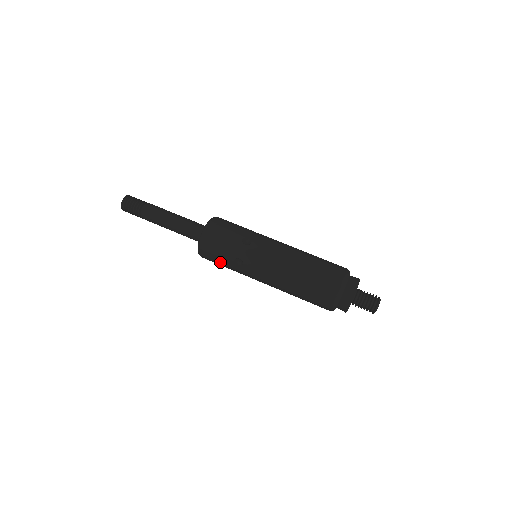
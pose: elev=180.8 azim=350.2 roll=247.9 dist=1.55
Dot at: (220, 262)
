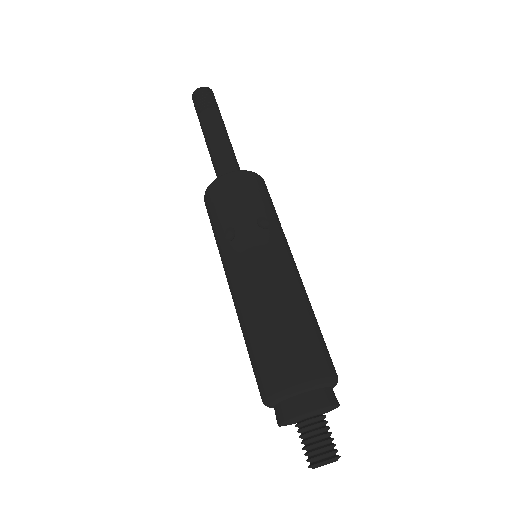
Dot at: occluded
